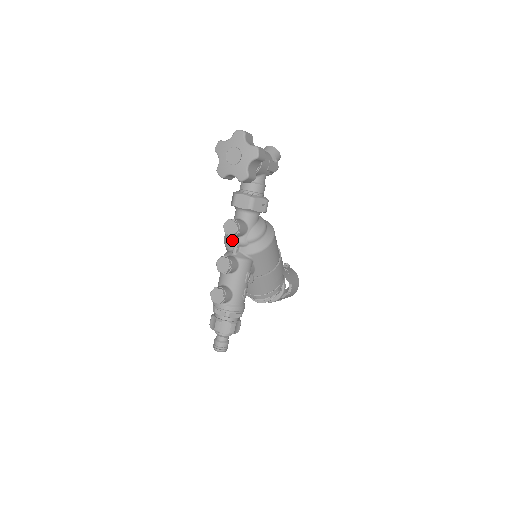
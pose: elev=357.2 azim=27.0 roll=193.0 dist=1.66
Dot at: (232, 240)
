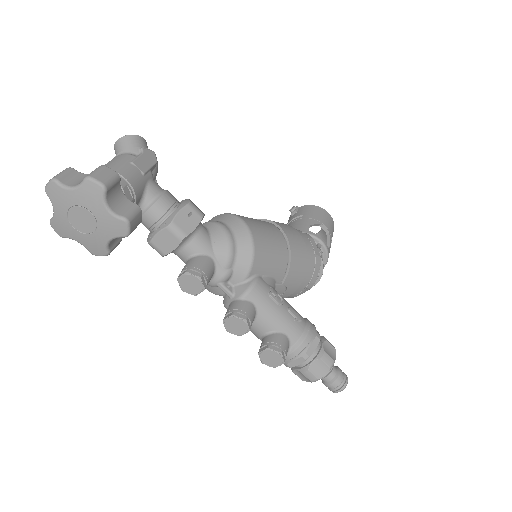
Dot at: (211, 286)
